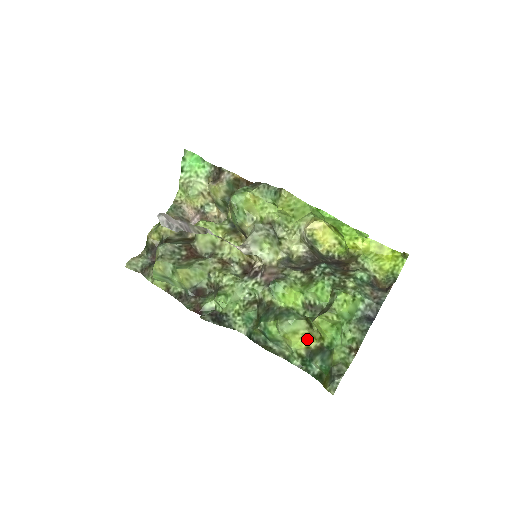
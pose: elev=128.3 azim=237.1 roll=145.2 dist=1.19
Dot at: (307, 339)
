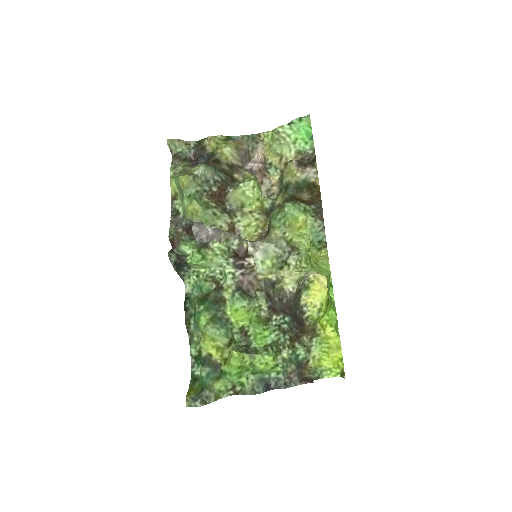
Dot at: (216, 350)
